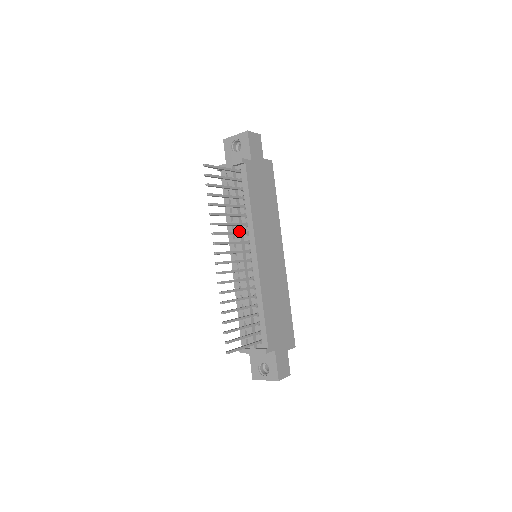
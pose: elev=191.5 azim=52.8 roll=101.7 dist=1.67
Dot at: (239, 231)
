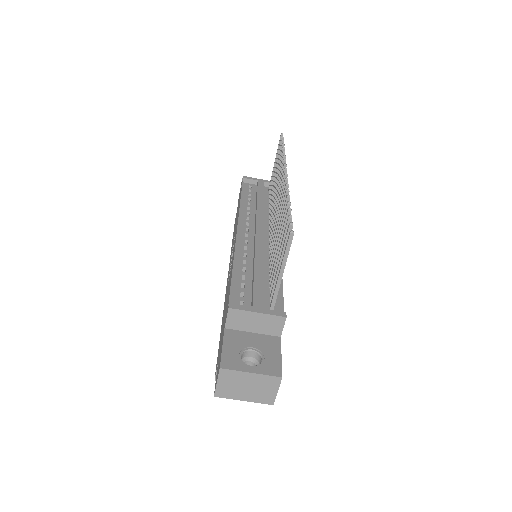
Dot at: (263, 214)
